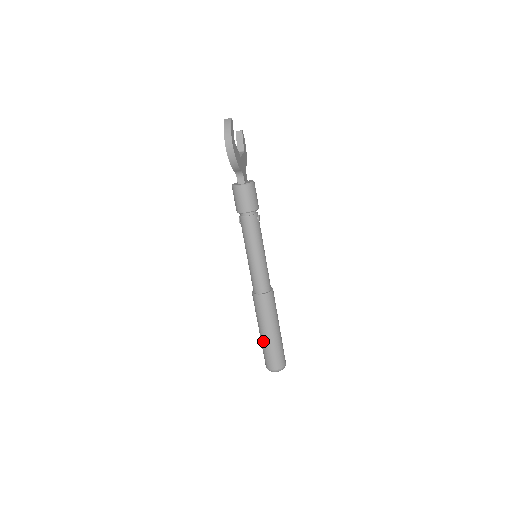
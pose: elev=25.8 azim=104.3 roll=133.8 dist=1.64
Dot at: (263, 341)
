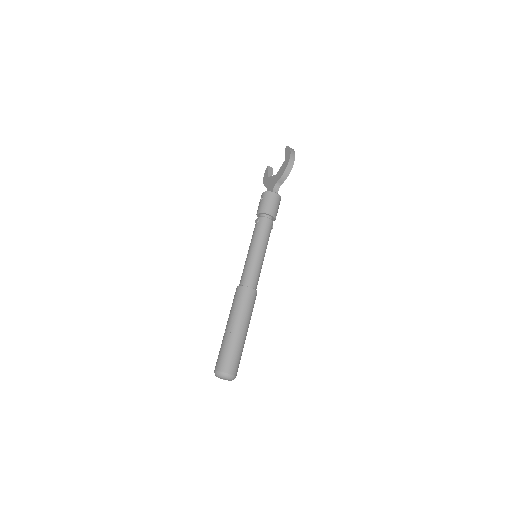
Dot at: (232, 337)
